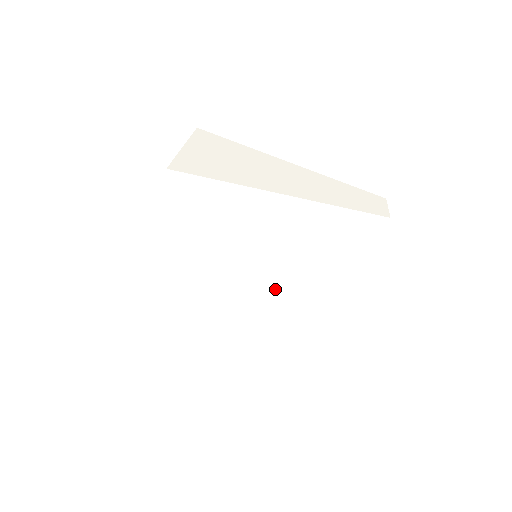
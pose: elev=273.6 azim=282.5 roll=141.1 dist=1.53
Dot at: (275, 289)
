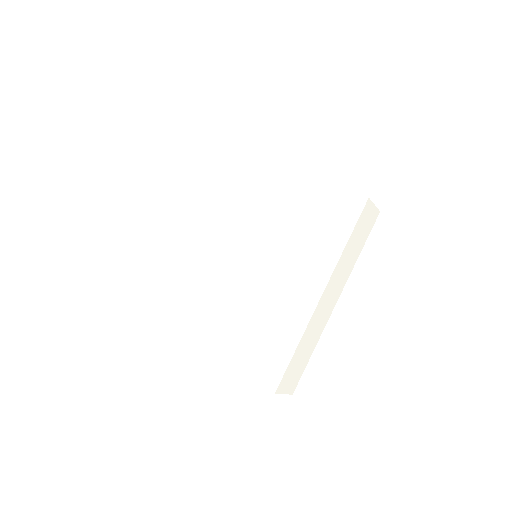
Dot at: (254, 269)
